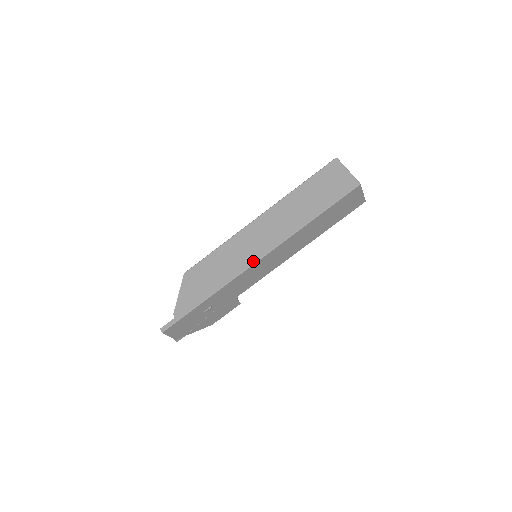
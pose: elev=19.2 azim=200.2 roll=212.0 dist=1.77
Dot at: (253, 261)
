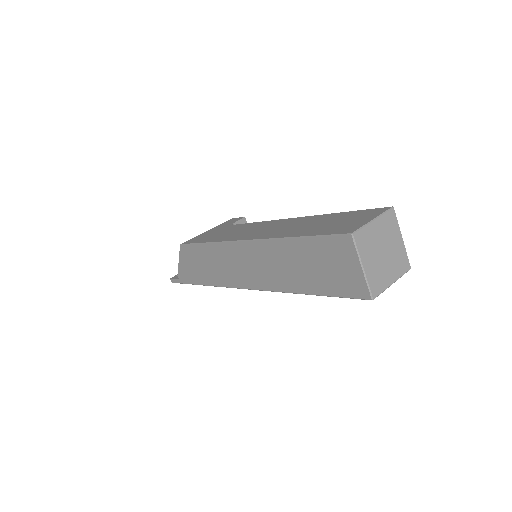
Dot at: (238, 286)
